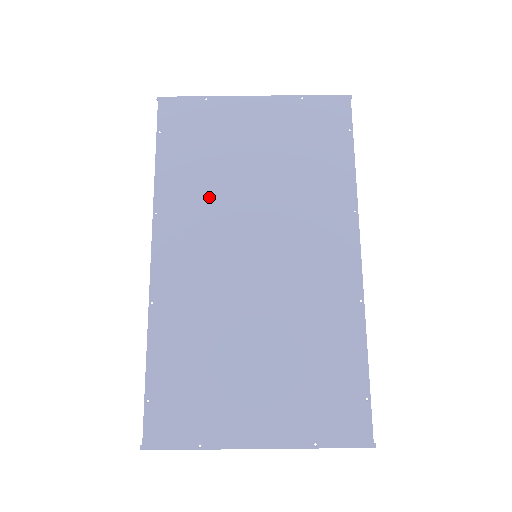
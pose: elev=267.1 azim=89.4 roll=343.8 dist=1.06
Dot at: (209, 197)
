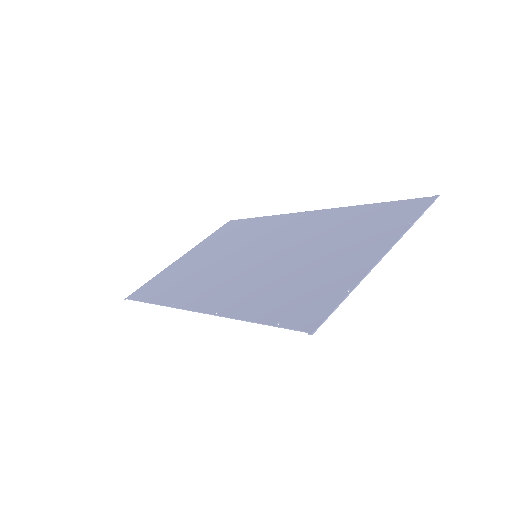
Dot at: (199, 277)
